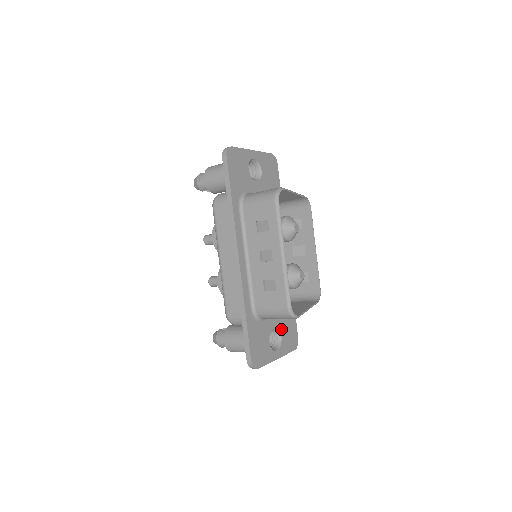
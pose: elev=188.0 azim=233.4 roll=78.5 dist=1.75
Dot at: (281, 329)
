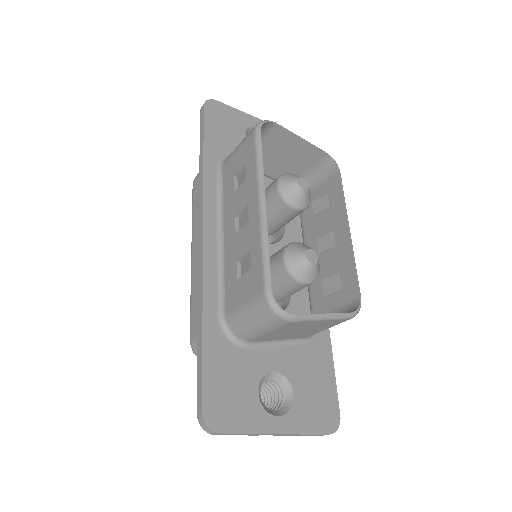
Dot at: (294, 380)
